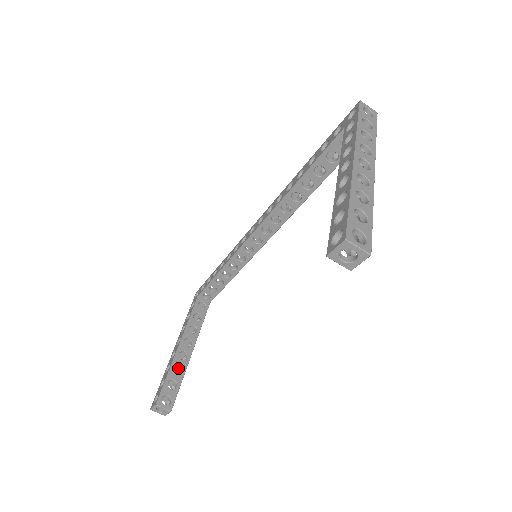
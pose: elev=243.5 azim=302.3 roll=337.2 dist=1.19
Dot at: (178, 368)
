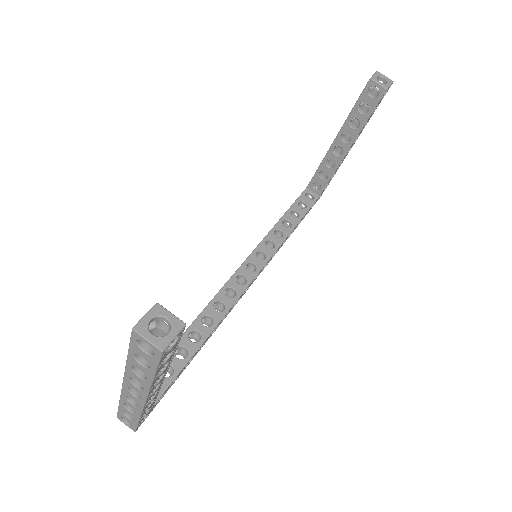
Dot at: occluded
